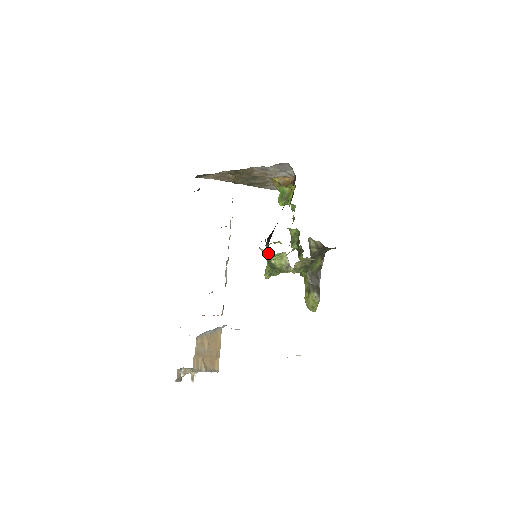
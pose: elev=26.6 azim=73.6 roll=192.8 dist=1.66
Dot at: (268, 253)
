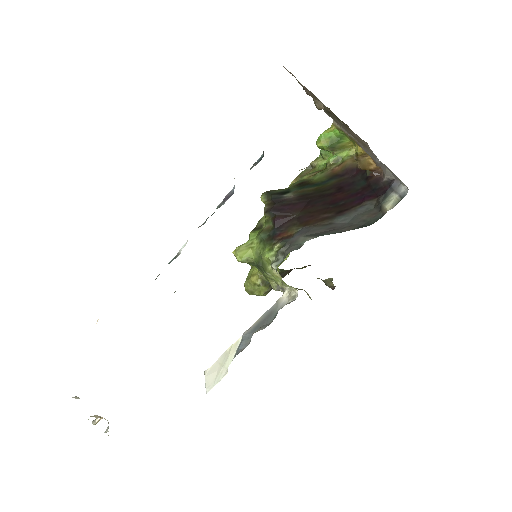
Dot at: (277, 275)
